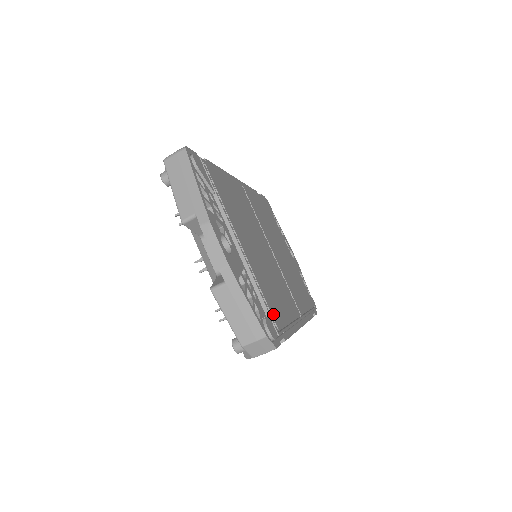
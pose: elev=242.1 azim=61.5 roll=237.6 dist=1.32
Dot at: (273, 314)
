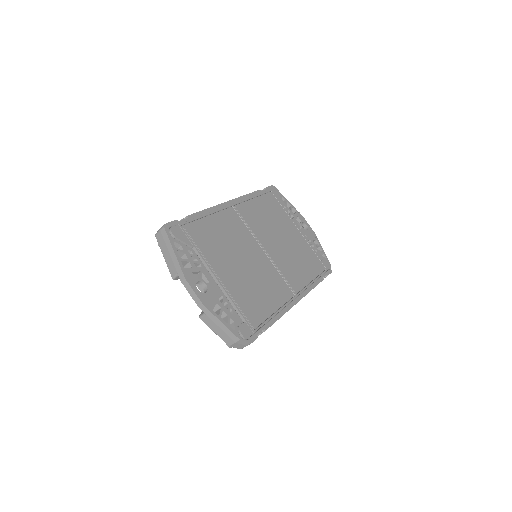
Dot at: (250, 318)
